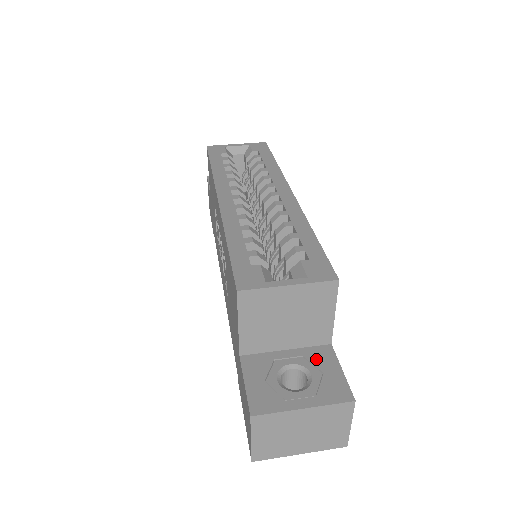
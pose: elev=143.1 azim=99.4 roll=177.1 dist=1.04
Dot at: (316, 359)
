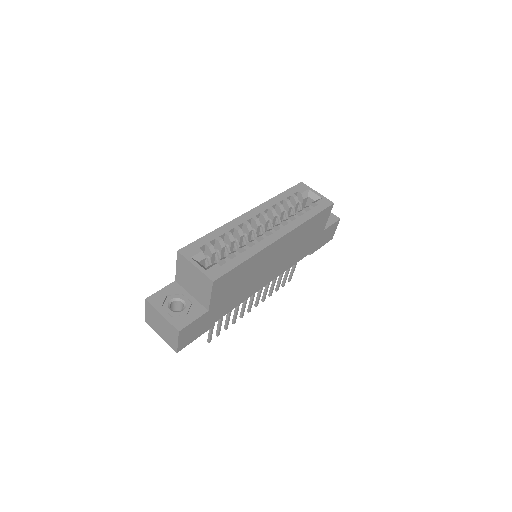
Dot at: (194, 308)
